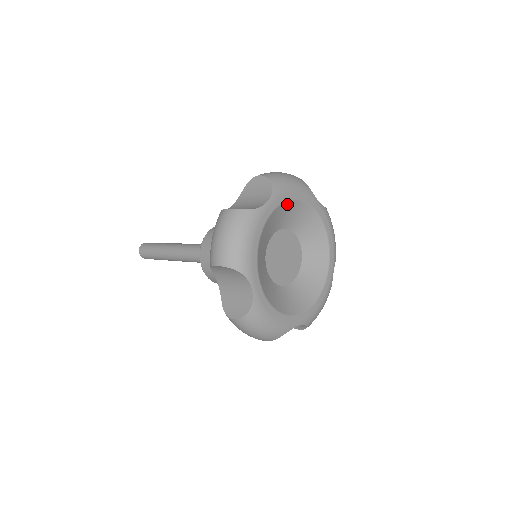
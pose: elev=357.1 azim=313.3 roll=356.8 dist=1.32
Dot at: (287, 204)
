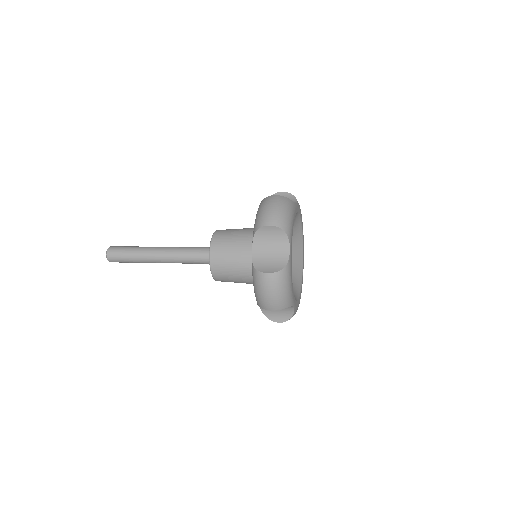
Dot at: occluded
